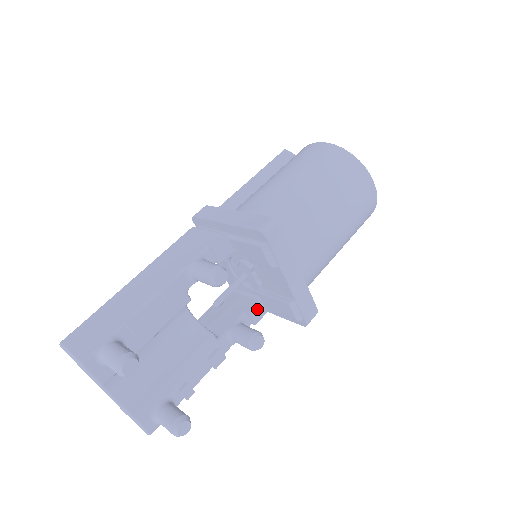
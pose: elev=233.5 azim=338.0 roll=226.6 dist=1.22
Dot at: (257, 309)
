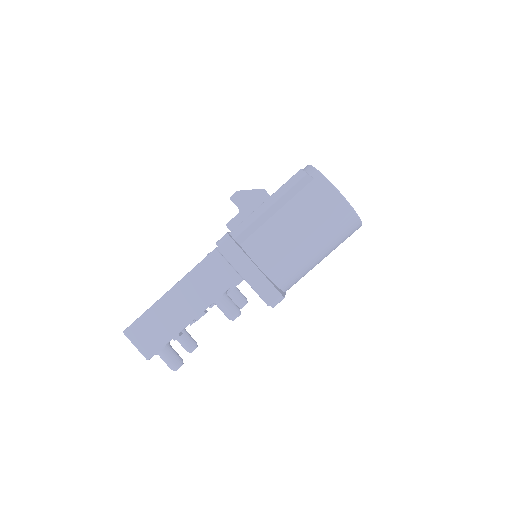
Dot at: occluded
